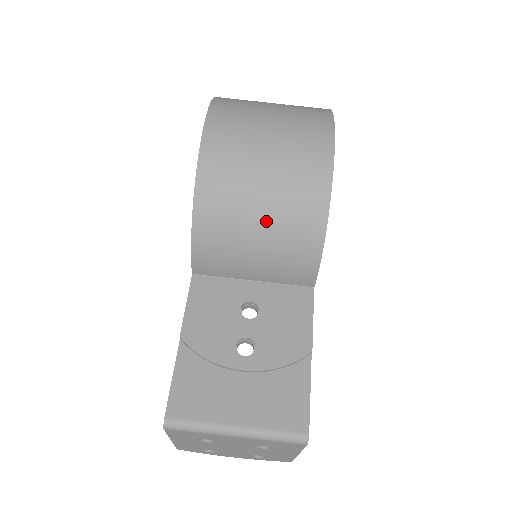
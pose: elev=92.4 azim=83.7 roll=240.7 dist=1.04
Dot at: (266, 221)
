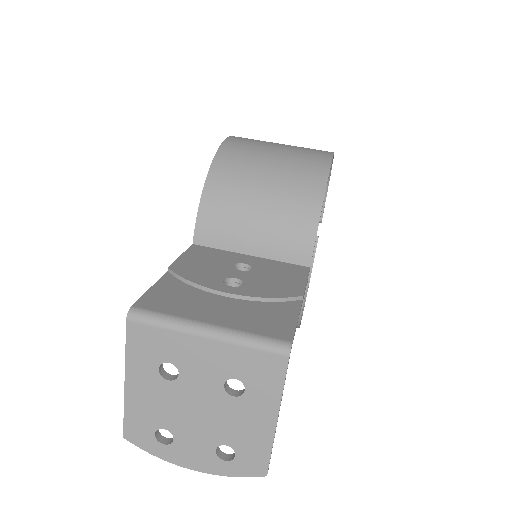
Dot at: (270, 189)
